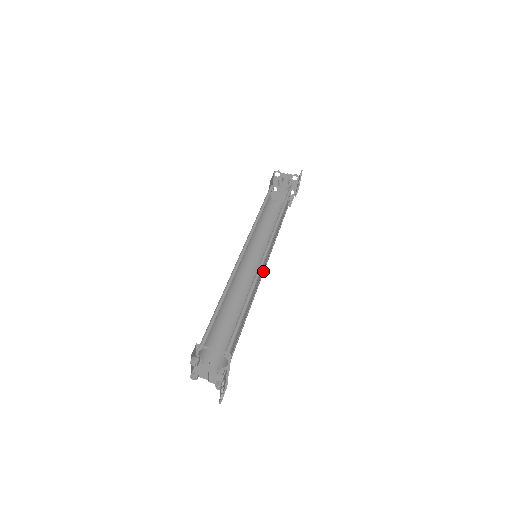
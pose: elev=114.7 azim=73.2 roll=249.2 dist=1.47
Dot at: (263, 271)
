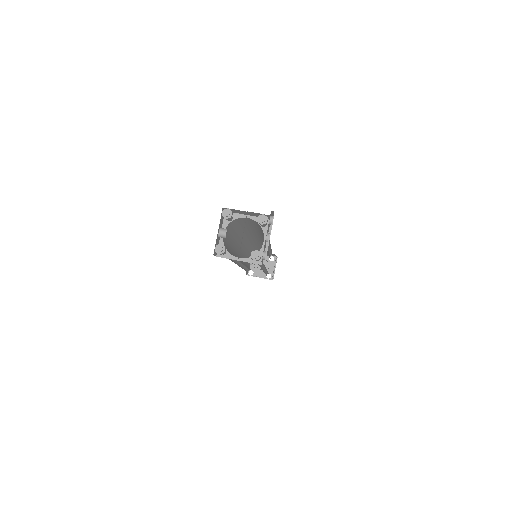
Dot at: occluded
